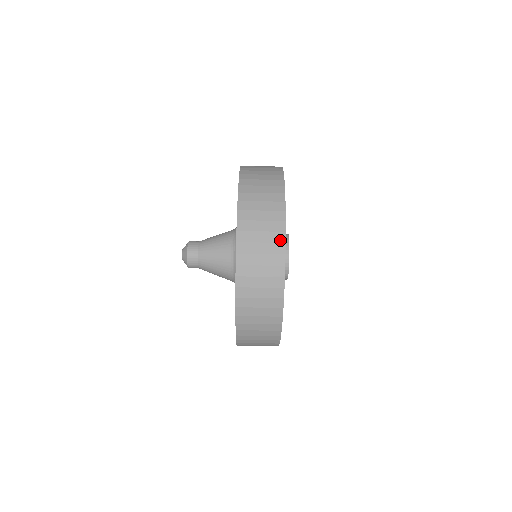
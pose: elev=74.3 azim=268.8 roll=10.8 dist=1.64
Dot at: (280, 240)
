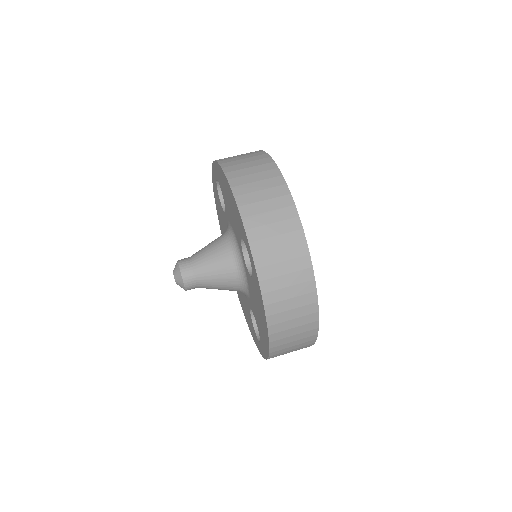
Dot at: occluded
